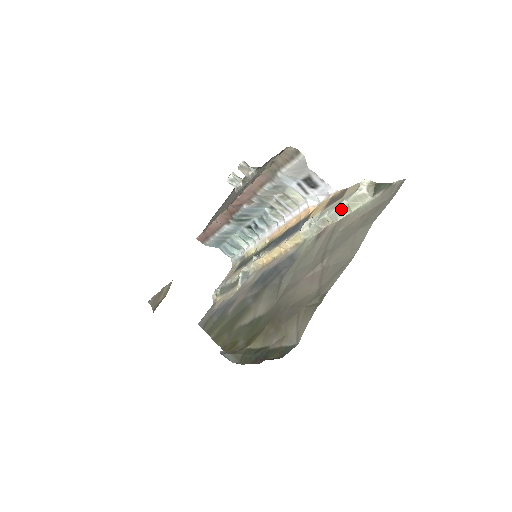
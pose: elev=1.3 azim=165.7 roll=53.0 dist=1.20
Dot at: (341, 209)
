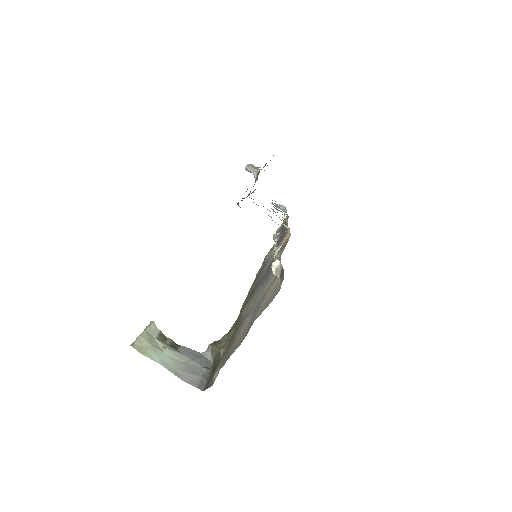
Dot at: occluded
